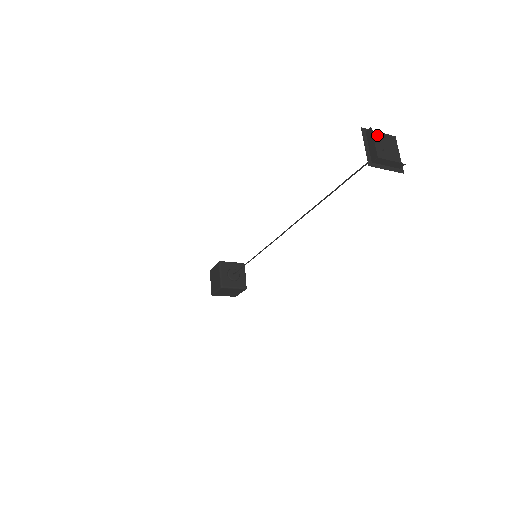
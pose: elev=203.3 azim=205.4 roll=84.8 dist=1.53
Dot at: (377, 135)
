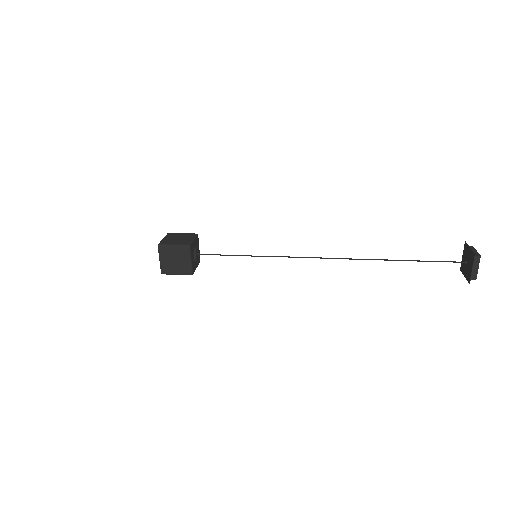
Dot at: (471, 252)
